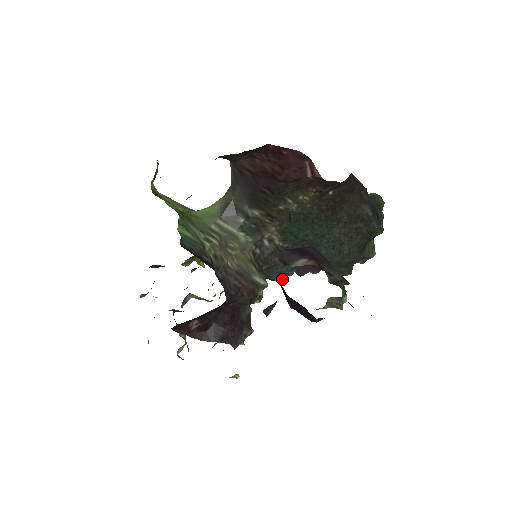
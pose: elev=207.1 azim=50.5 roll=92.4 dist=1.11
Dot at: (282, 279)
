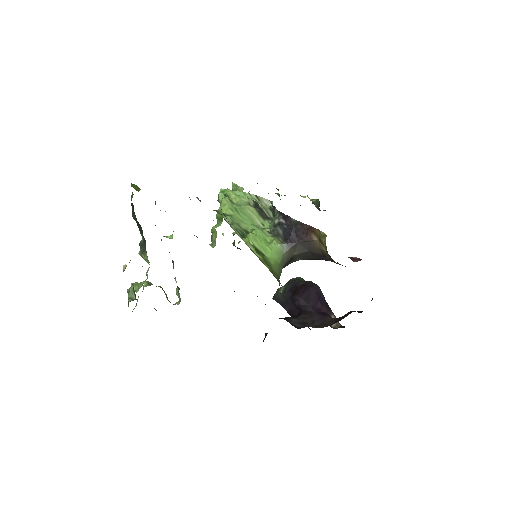
Dot at: occluded
